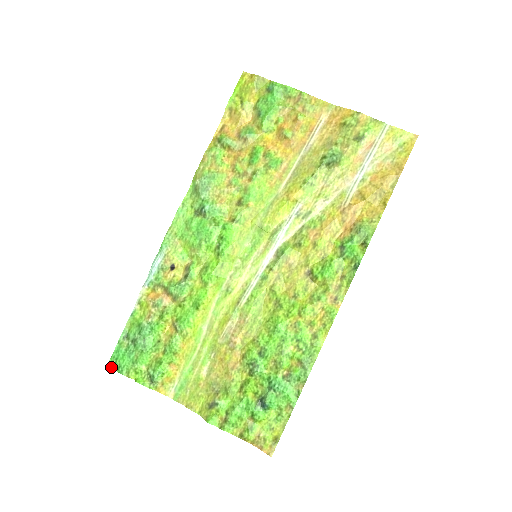
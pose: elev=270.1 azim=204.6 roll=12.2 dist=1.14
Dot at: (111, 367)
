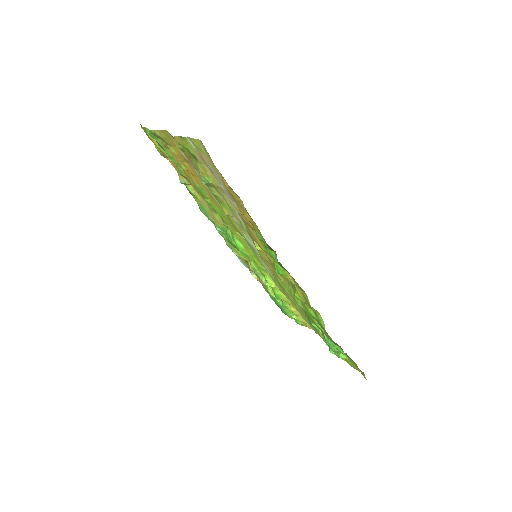
Dot at: (284, 313)
